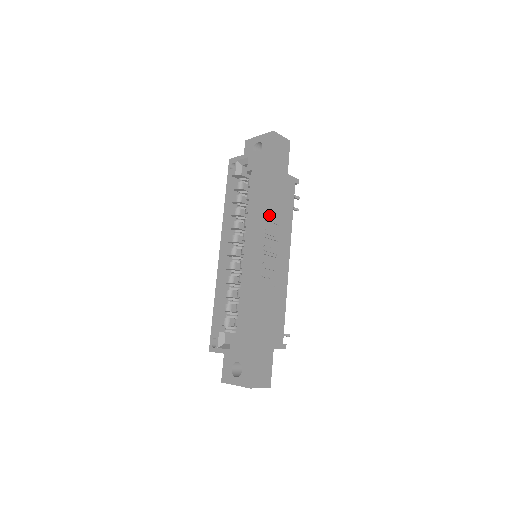
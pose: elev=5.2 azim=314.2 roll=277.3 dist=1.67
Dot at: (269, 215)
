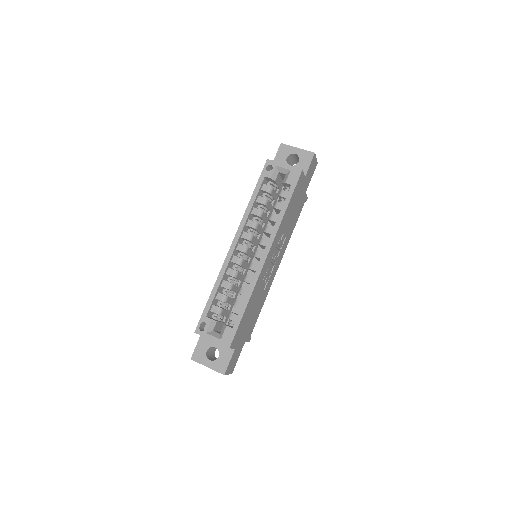
Dot at: (285, 228)
